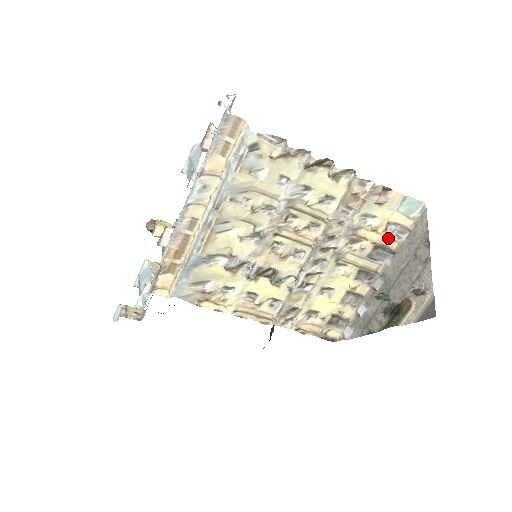
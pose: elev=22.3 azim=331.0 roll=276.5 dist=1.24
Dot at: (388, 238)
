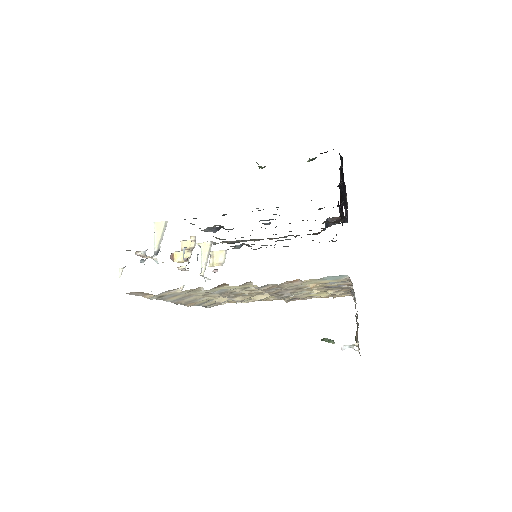
Dot at: (332, 284)
